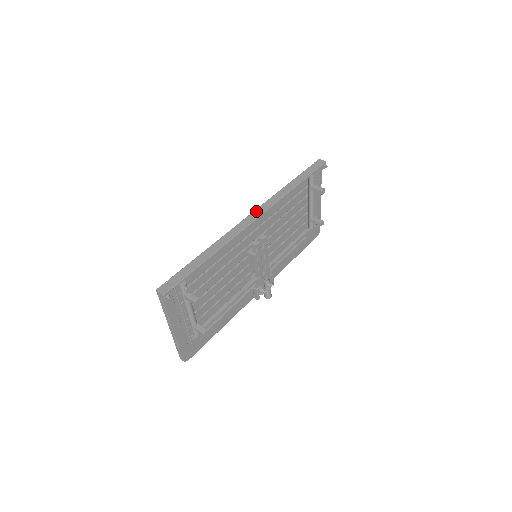
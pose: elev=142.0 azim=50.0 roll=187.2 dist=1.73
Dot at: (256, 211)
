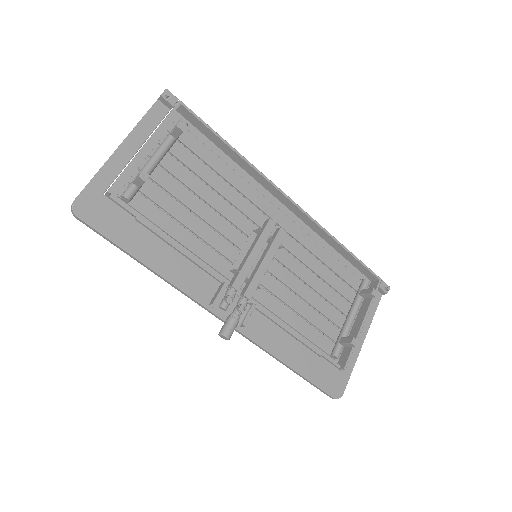
Dot at: (293, 207)
